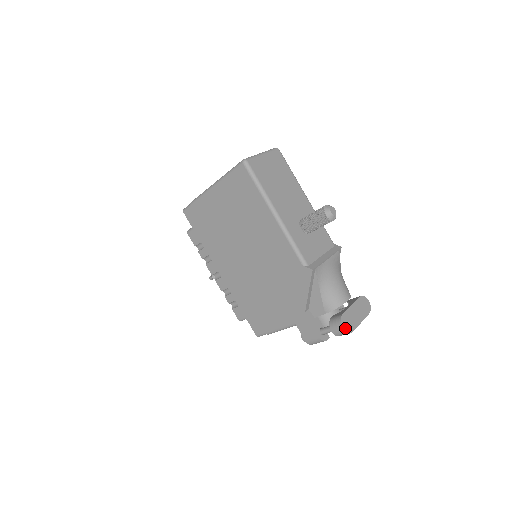
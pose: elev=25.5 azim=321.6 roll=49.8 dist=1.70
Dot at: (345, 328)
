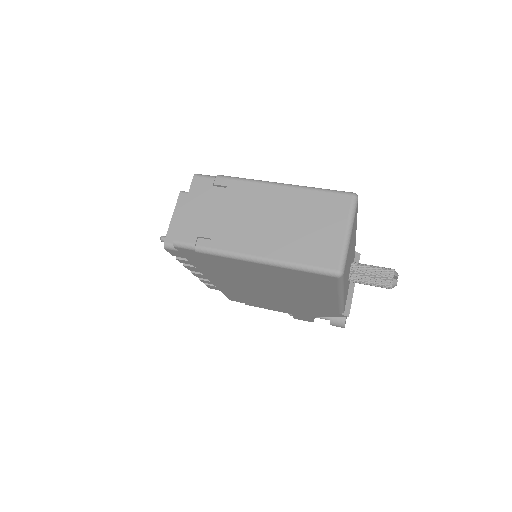
Dot at: occluded
